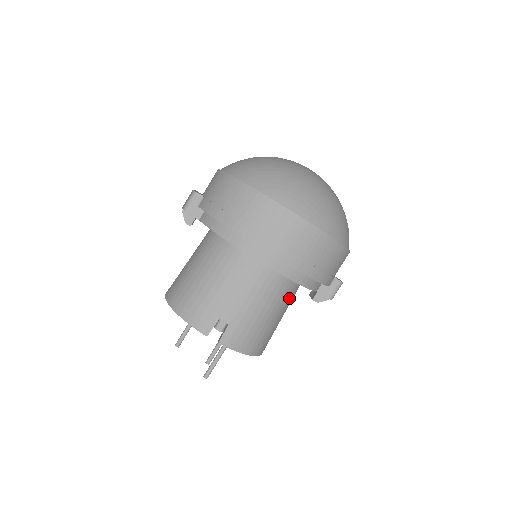
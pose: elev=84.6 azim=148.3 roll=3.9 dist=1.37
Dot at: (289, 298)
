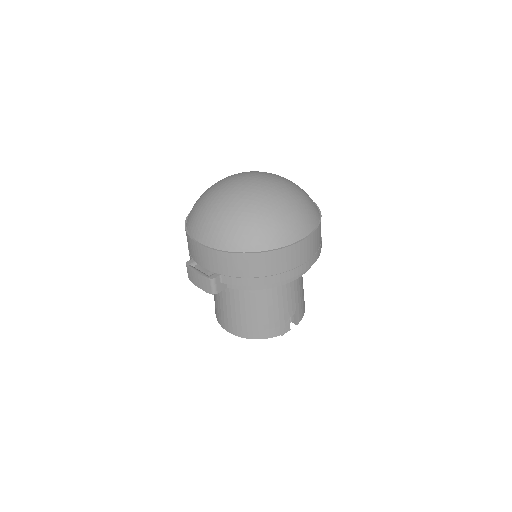
Dot at: occluded
